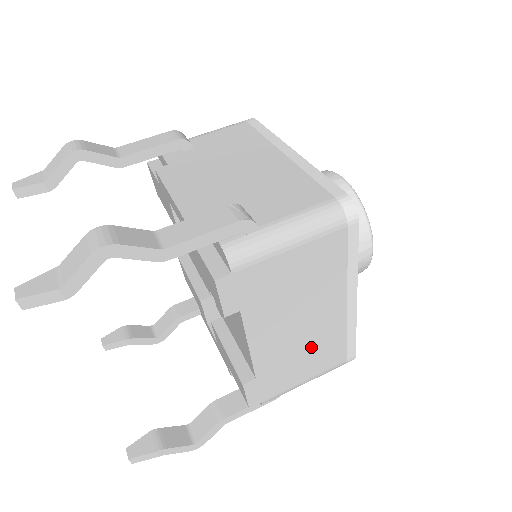
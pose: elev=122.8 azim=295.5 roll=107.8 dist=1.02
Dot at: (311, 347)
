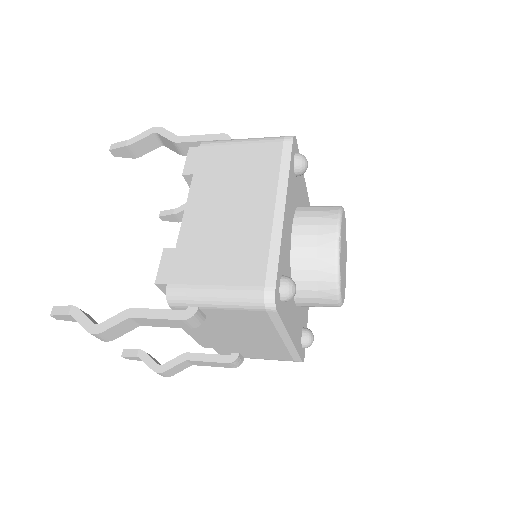
Dot at: (232, 241)
